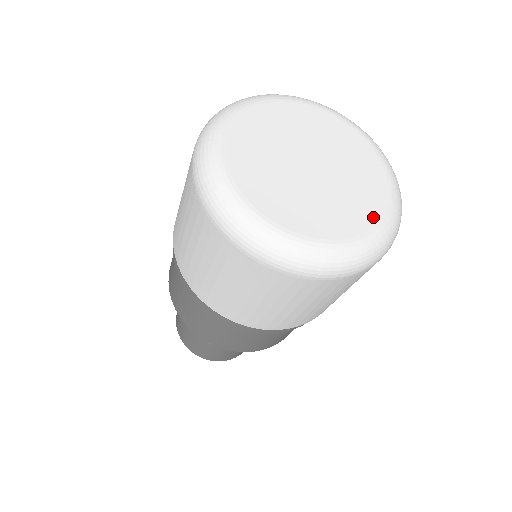
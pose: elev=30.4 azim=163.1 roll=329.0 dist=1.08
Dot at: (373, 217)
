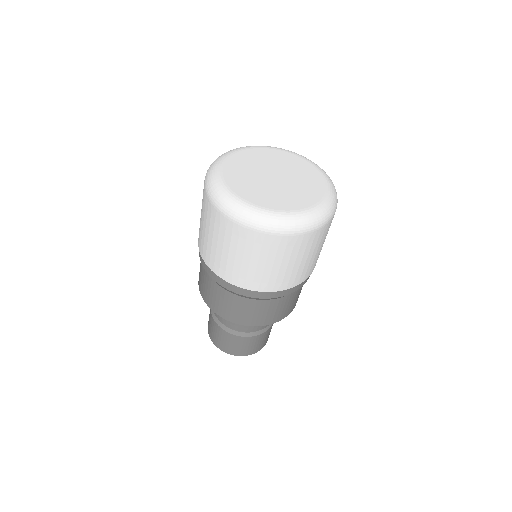
Dot at: (291, 207)
